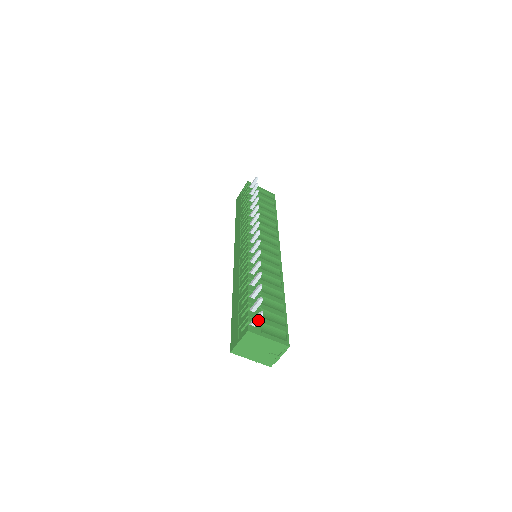
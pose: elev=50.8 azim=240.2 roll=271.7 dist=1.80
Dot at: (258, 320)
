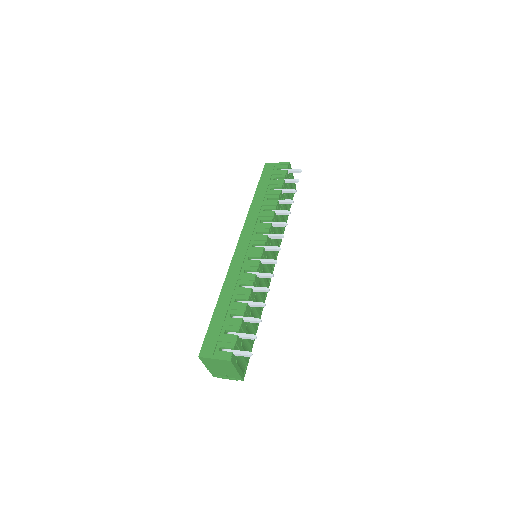
Dot at: (243, 355)
